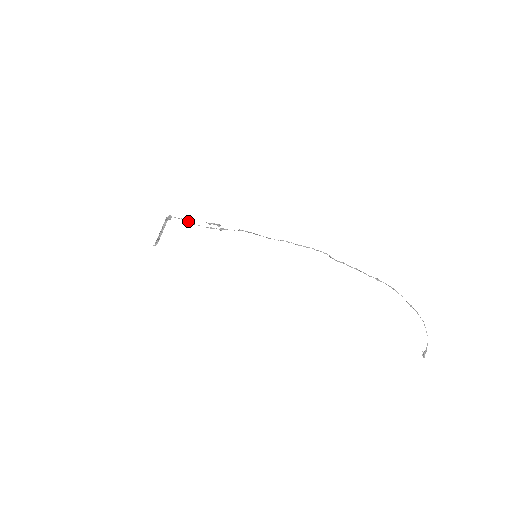
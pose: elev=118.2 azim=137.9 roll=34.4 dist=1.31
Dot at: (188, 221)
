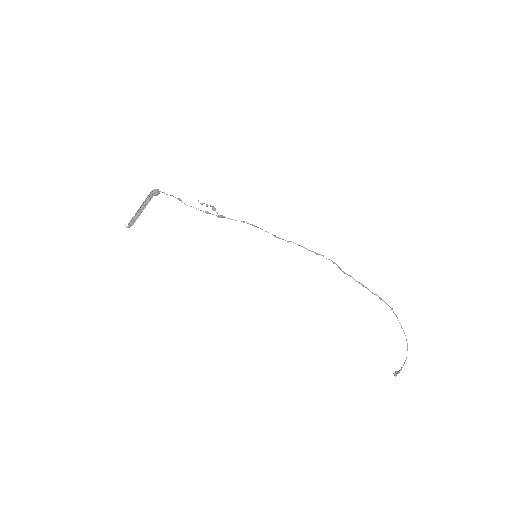
Dot at: (179, 199)
